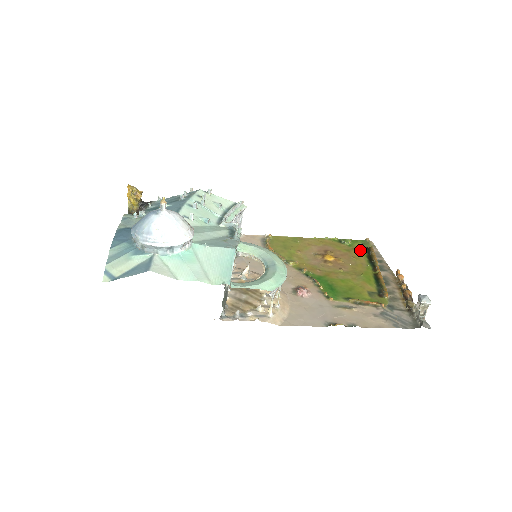
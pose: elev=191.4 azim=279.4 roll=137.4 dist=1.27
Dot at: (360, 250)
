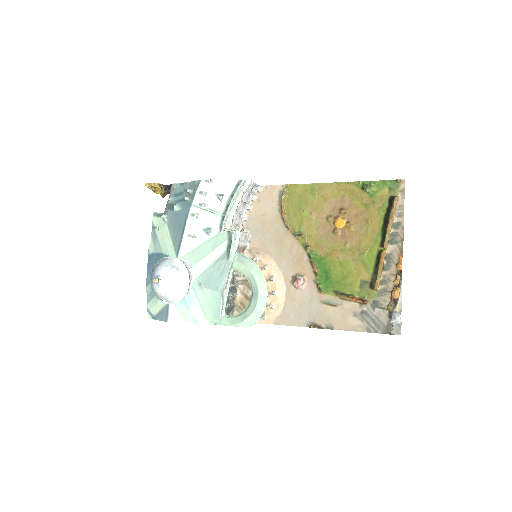
Dot at: (381, 204)
